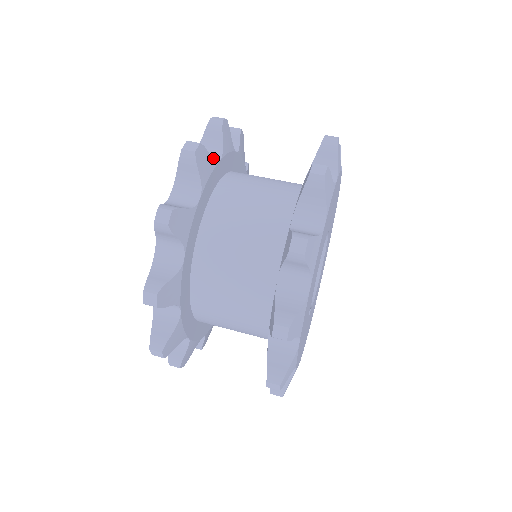
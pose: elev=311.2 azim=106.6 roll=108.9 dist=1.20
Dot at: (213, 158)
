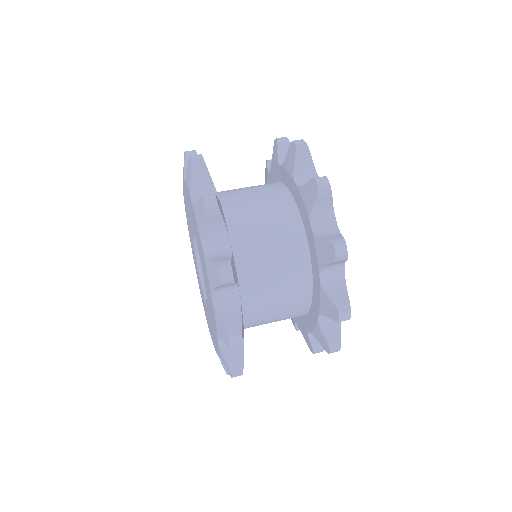
Dot at: (222, 241)
